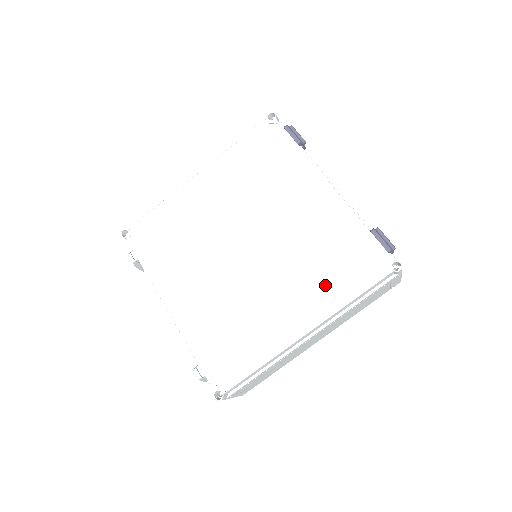
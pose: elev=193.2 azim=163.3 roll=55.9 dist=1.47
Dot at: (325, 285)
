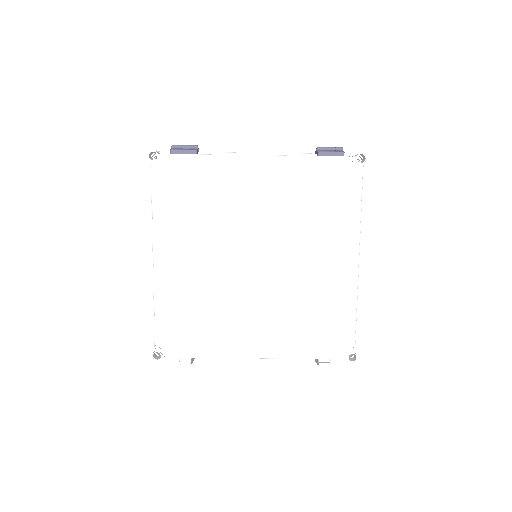
Dot at: (334, 221)
